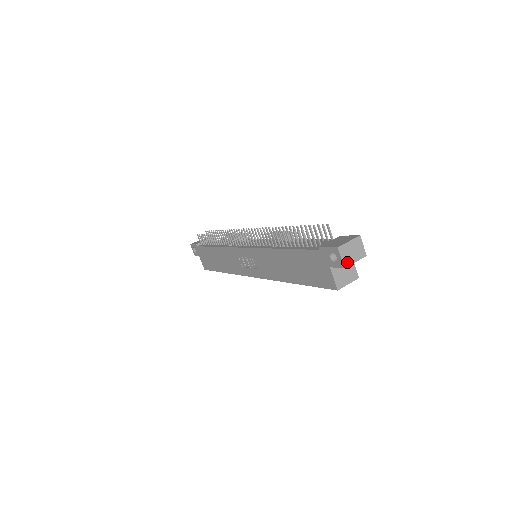
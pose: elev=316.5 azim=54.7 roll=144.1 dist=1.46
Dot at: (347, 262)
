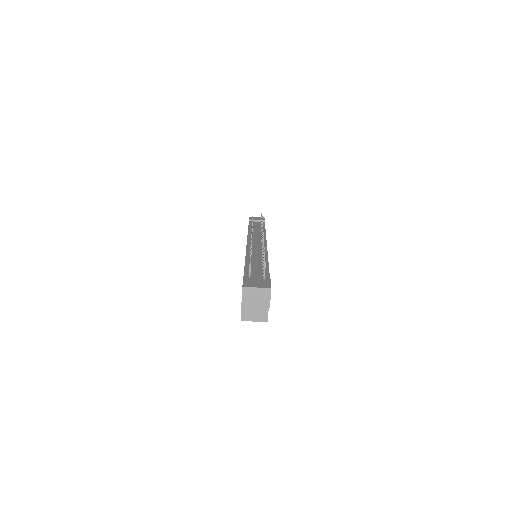
Dot at: (247, 303)
